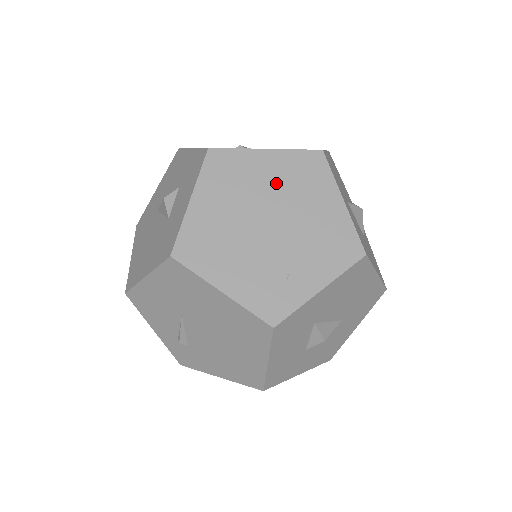
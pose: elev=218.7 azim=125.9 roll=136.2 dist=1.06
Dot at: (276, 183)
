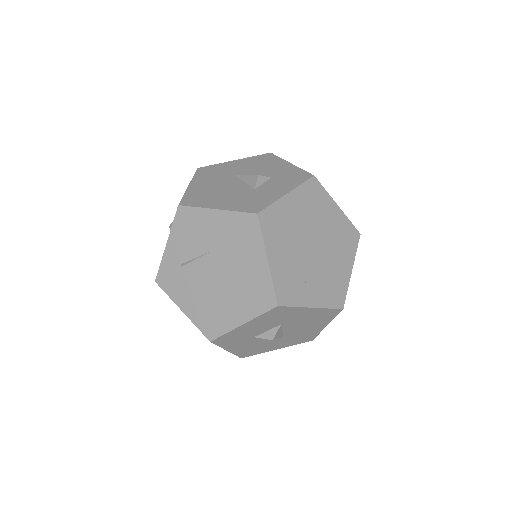
Dot at: (331, 228)
